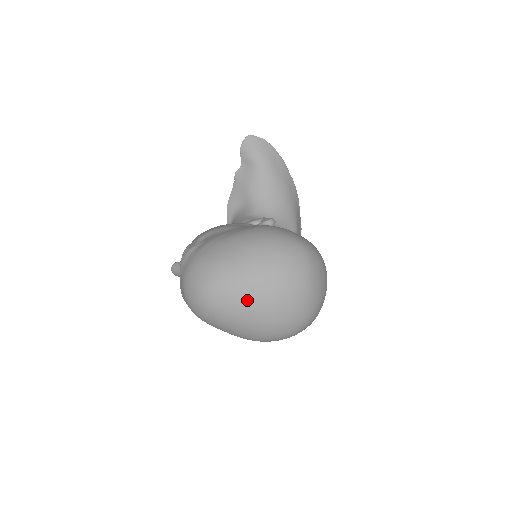
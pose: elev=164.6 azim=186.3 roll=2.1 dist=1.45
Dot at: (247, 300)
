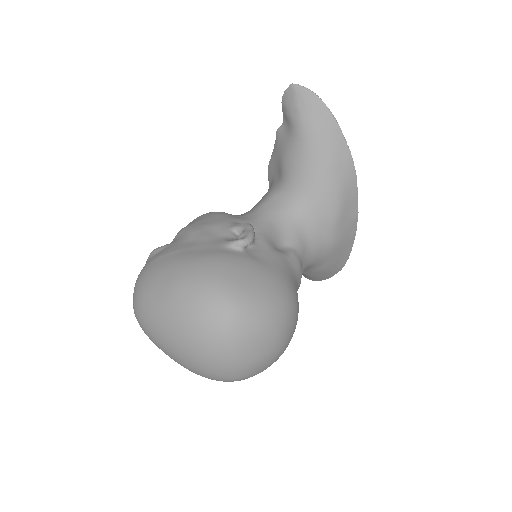
Dot at: (162, 343)
